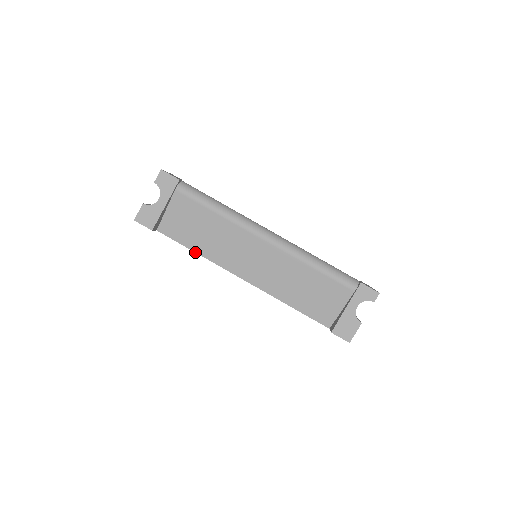
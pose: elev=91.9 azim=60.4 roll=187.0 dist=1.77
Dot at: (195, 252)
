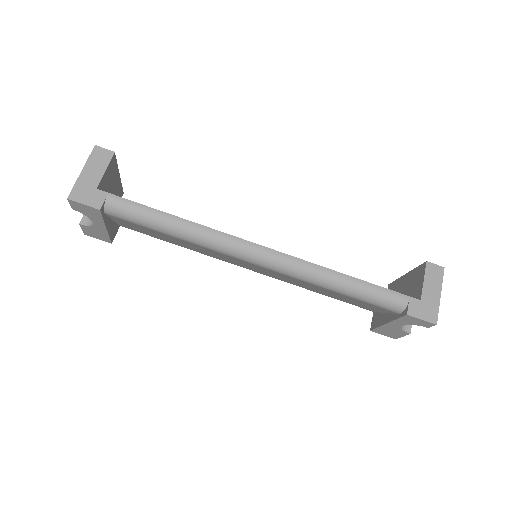
Dot at: (178, 245)
